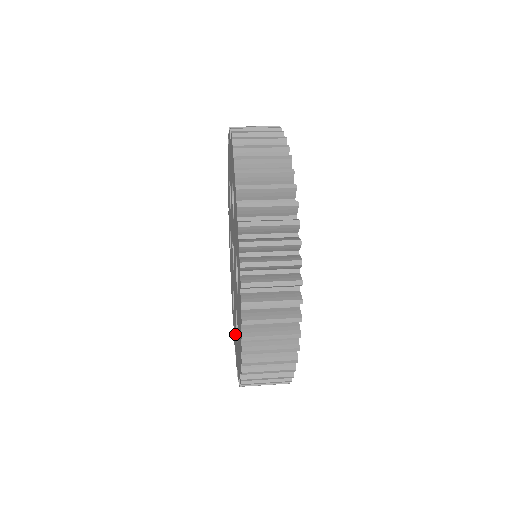
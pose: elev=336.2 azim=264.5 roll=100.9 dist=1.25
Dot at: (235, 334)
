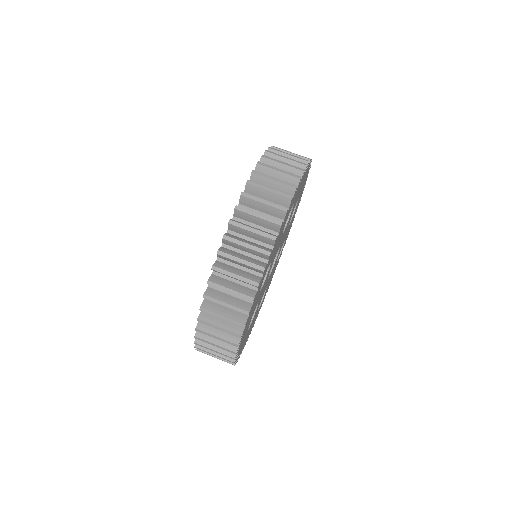
Dot at: occluded
